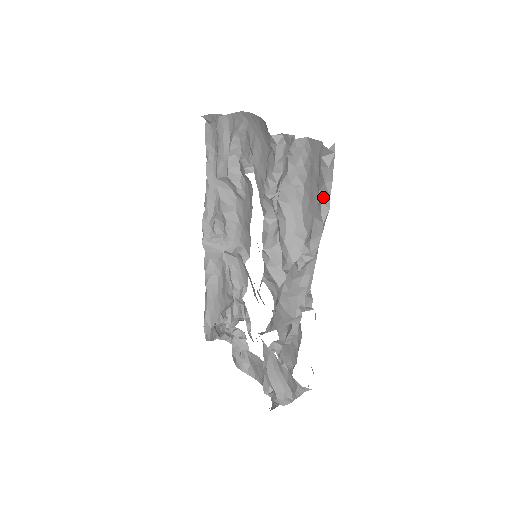
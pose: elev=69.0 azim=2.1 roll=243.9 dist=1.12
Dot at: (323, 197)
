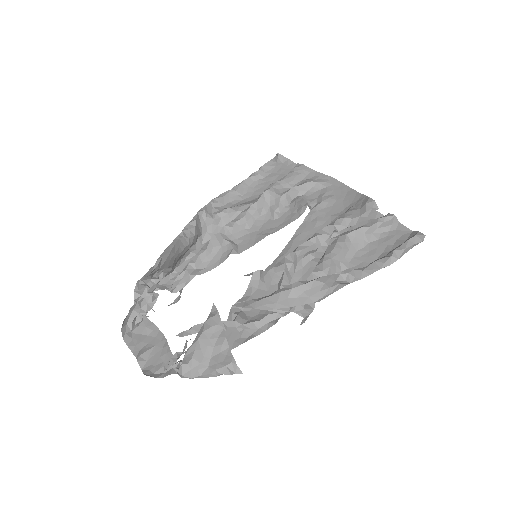
Dot at: (394, 255)
